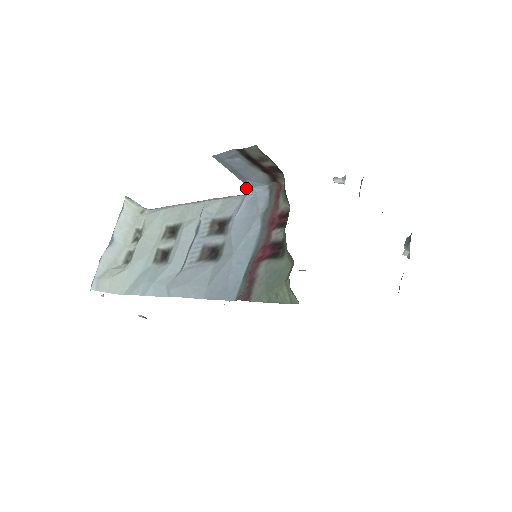
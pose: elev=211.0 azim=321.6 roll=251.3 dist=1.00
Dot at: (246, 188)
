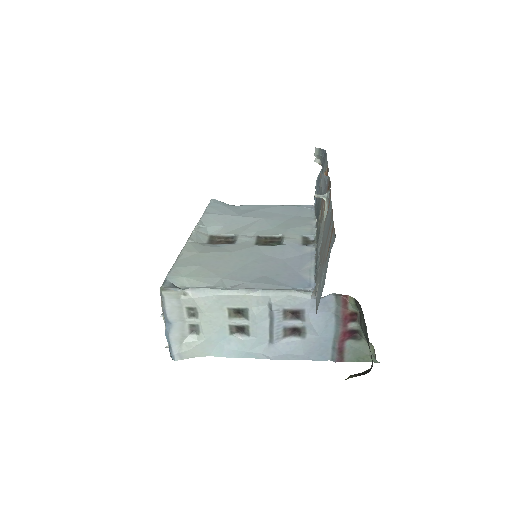
Dot at: occluded
